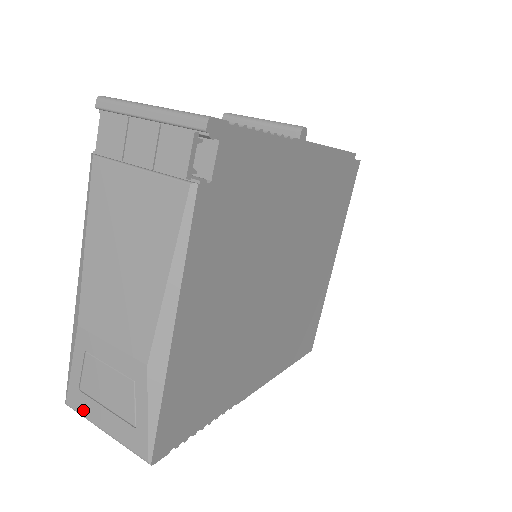
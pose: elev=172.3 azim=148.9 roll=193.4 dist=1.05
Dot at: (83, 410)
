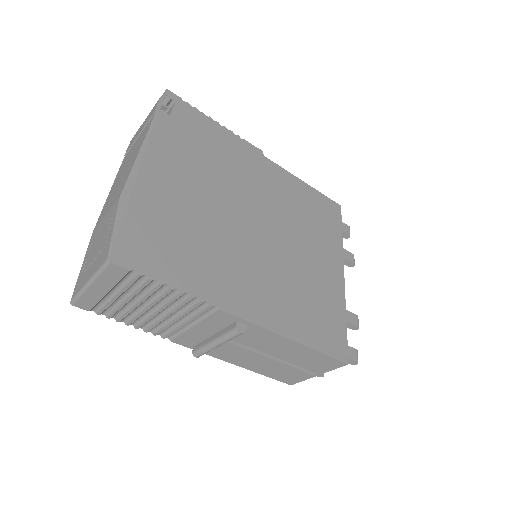
Dot at: (79, 287)
